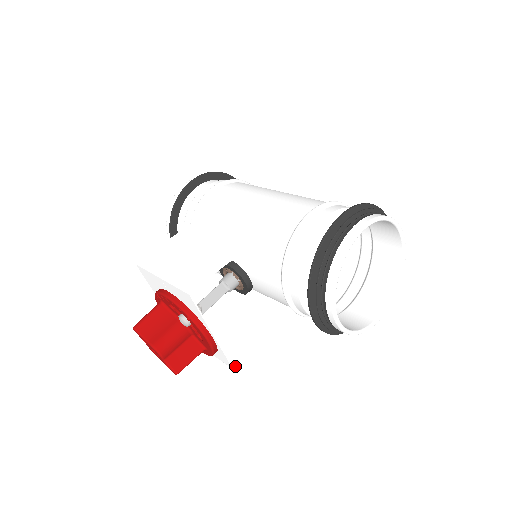
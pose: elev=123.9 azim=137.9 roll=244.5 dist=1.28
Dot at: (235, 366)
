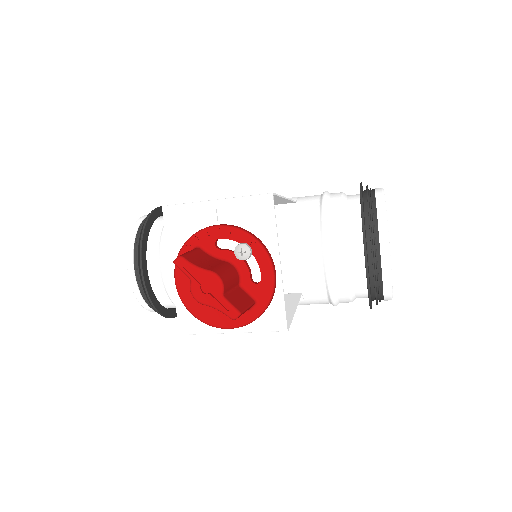
Dot at: (287, 328)
